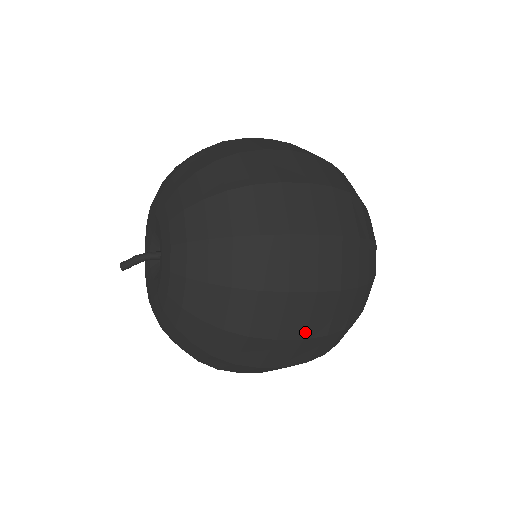
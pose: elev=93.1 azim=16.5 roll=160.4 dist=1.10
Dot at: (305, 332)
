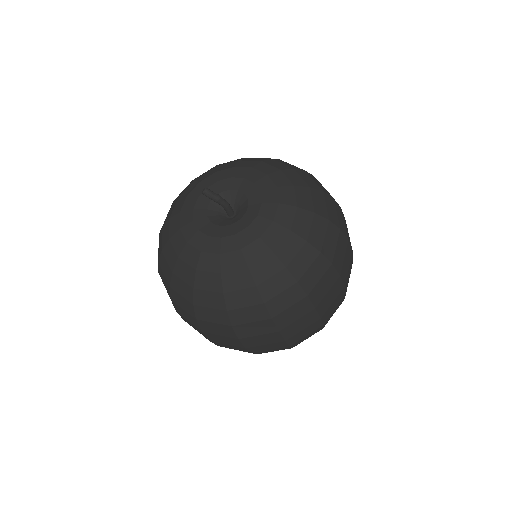
Dot at: (251, 347)
